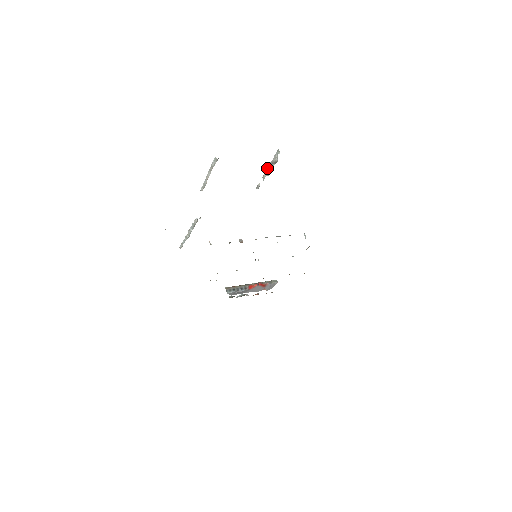
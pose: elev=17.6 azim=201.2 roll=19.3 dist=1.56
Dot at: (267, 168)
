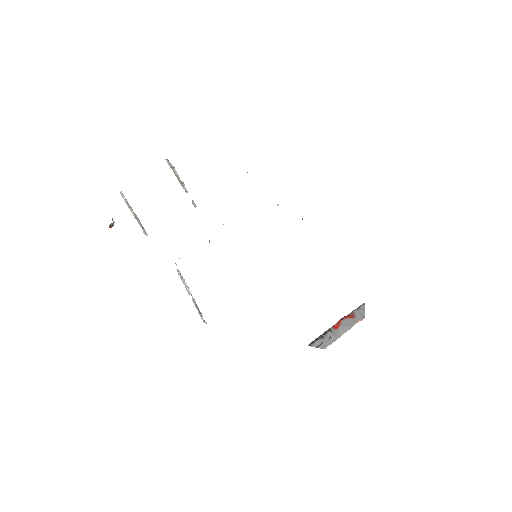
Dot at: (179, 182)
